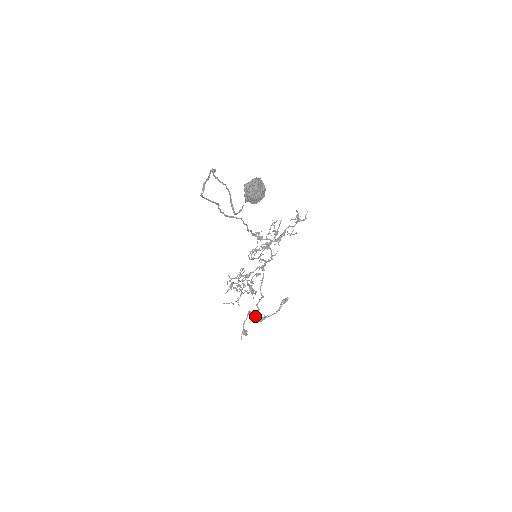
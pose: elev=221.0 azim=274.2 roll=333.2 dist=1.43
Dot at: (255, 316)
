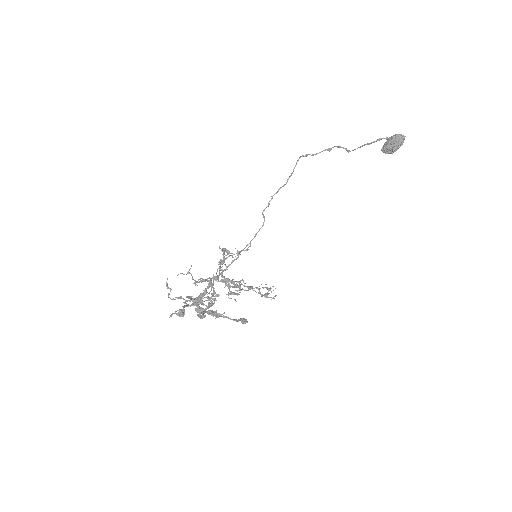
Dot at: (200, 312)
